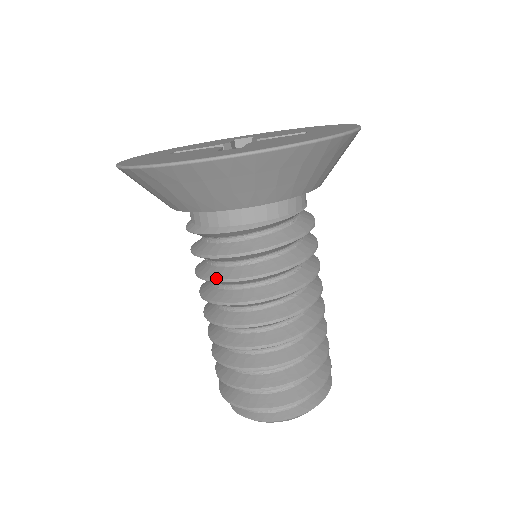
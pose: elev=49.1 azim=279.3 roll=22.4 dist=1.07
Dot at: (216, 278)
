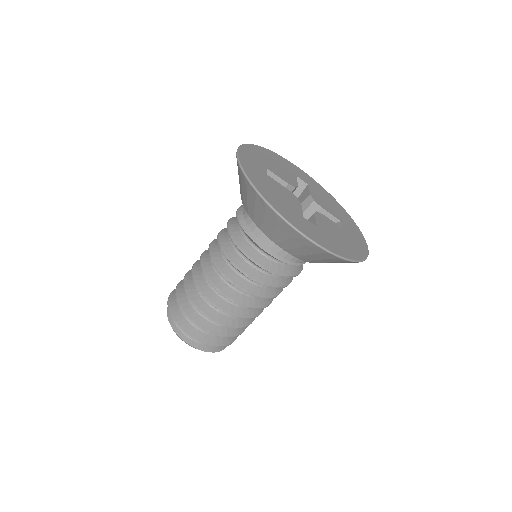
Dot at: (236, 264)
